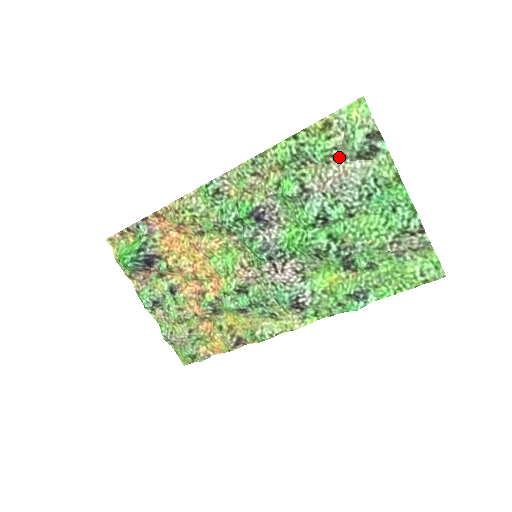
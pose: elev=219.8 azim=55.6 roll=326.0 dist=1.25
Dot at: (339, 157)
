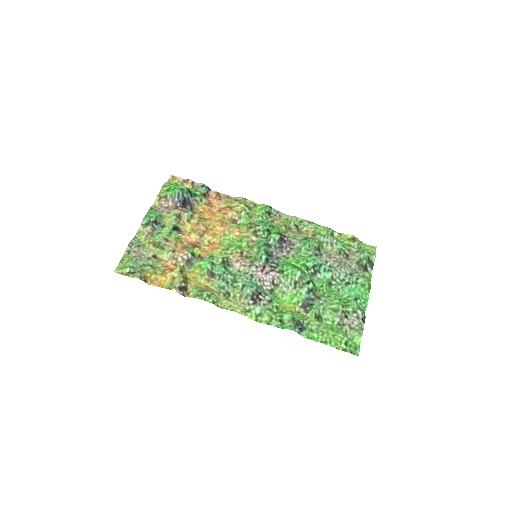
Dot at: (347, 256)
